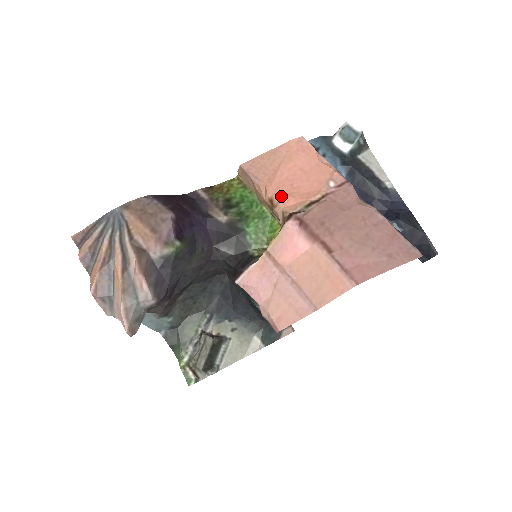
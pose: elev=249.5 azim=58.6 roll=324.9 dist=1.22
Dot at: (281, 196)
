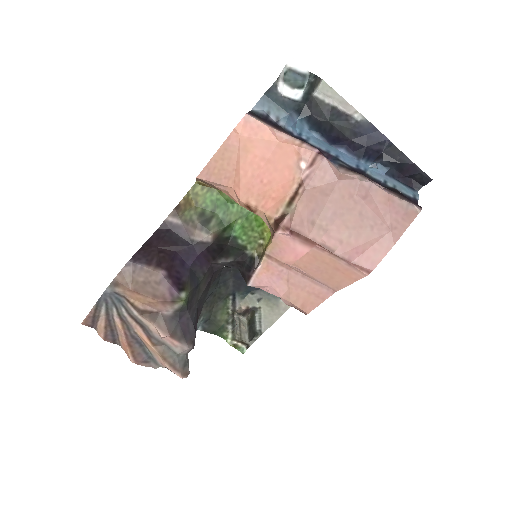
Dot at: (256, 199)
